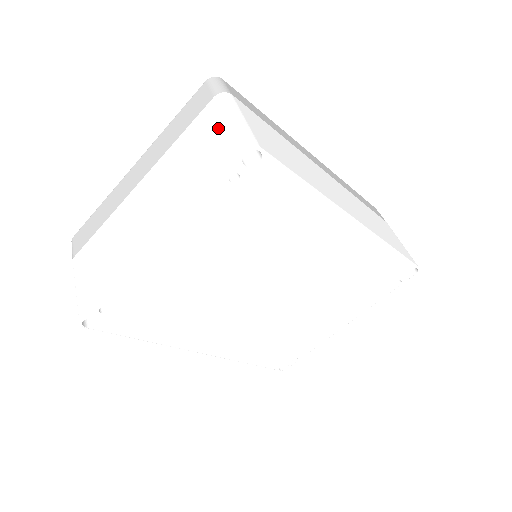
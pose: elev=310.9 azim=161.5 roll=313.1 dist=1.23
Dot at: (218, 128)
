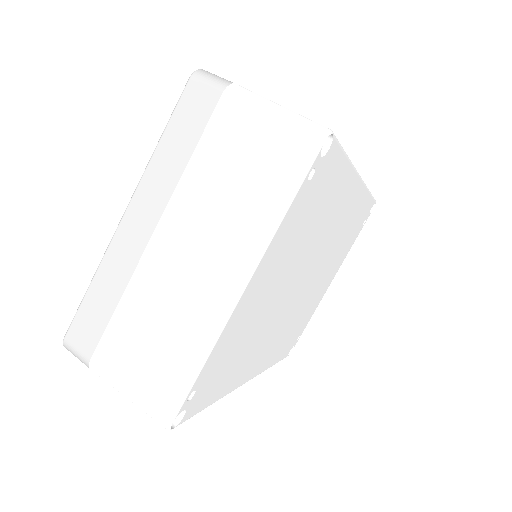
Dot at: (259, 126)
